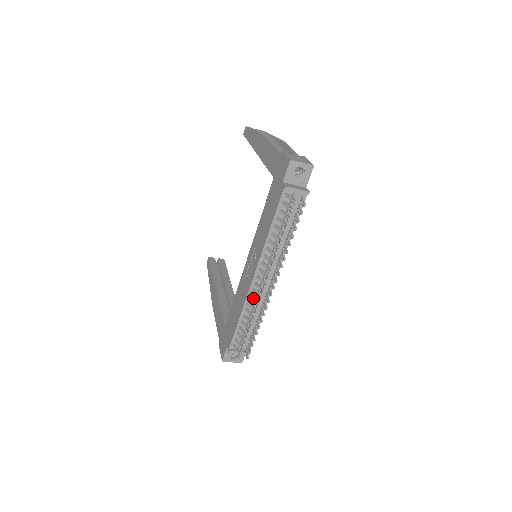
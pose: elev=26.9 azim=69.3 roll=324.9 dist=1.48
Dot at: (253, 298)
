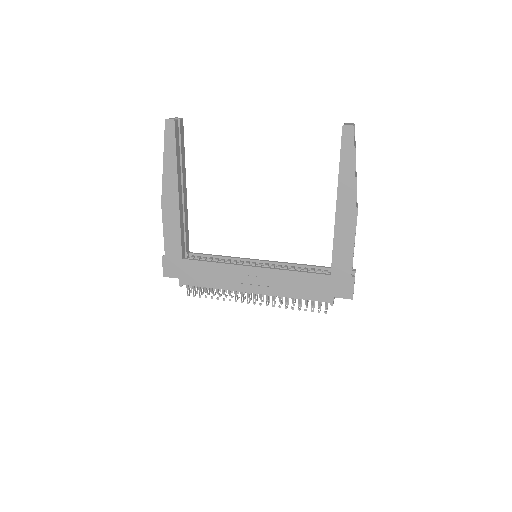
Dot at: occluded
